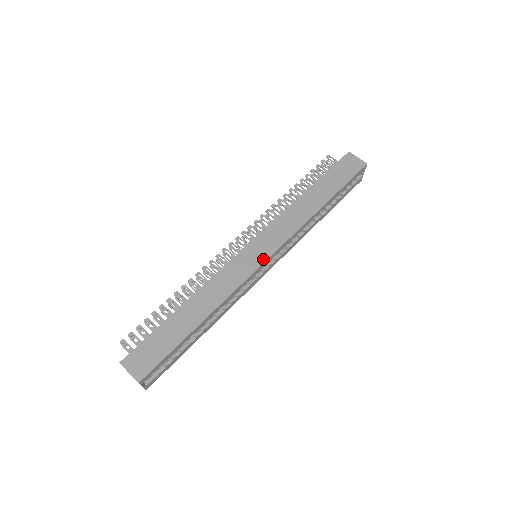
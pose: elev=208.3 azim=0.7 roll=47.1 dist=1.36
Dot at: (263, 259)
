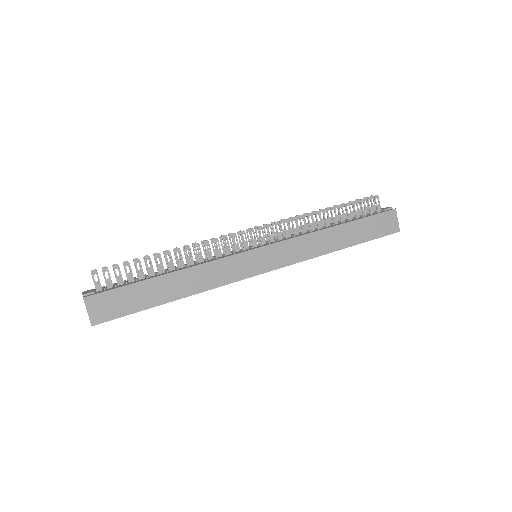
Dot at: (261, 271)
